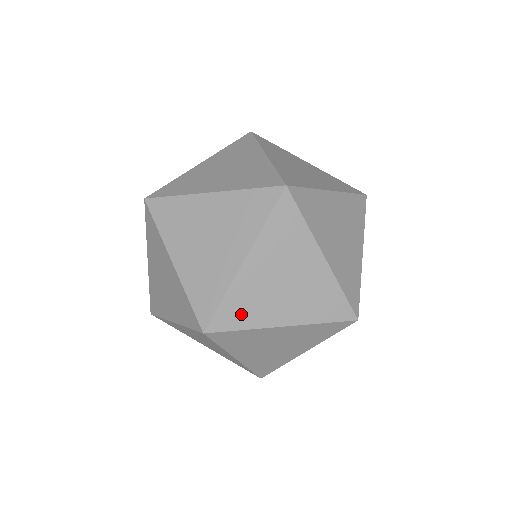
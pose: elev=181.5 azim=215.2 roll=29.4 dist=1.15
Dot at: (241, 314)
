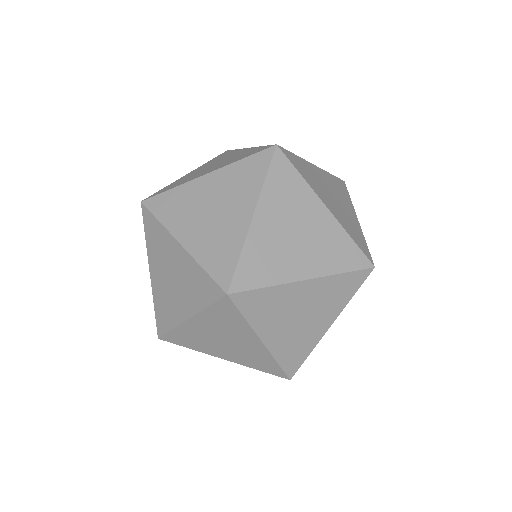
Dot at: (169, 209)
